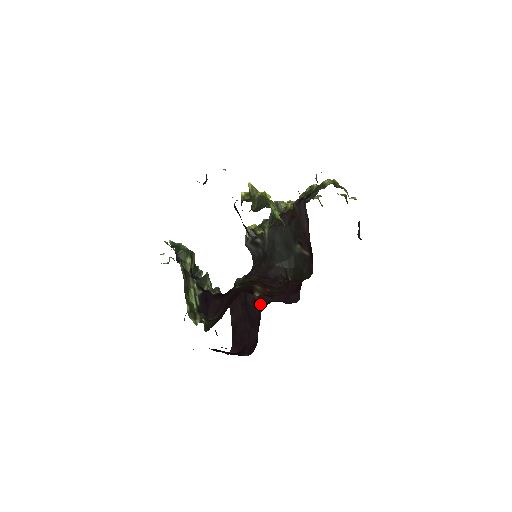
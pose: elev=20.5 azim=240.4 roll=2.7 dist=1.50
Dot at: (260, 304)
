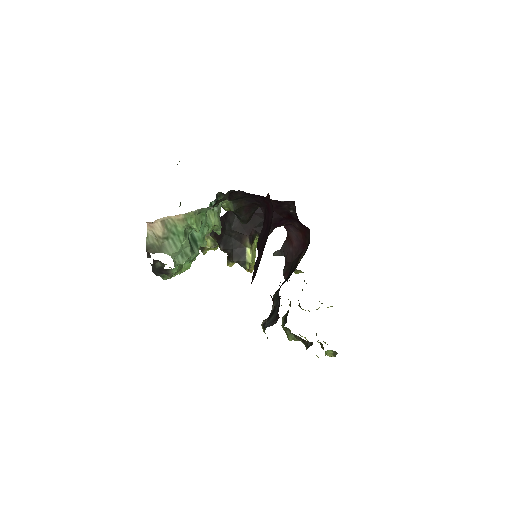
Dot at: (264, 220)
